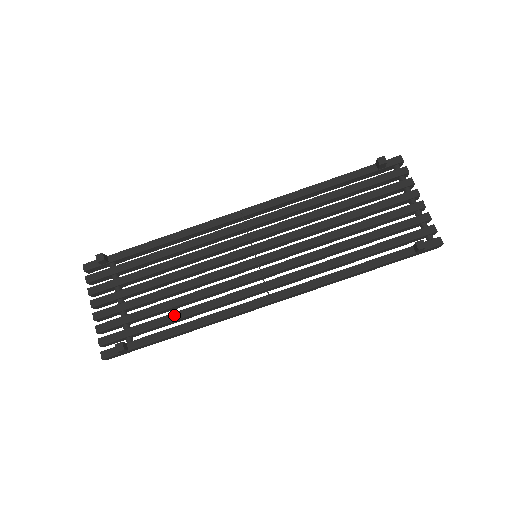
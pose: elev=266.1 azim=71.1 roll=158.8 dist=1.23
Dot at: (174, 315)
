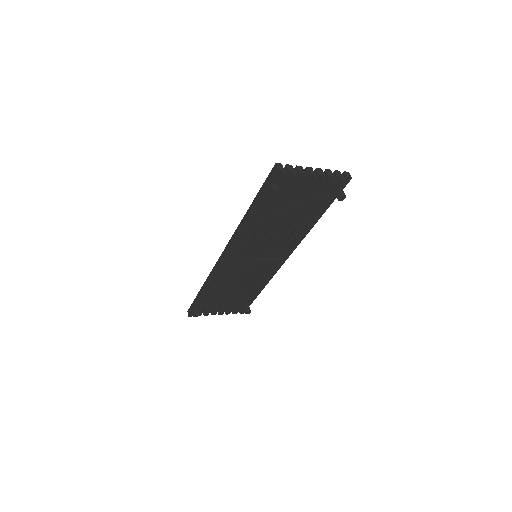
Dot at: (251, 292)
